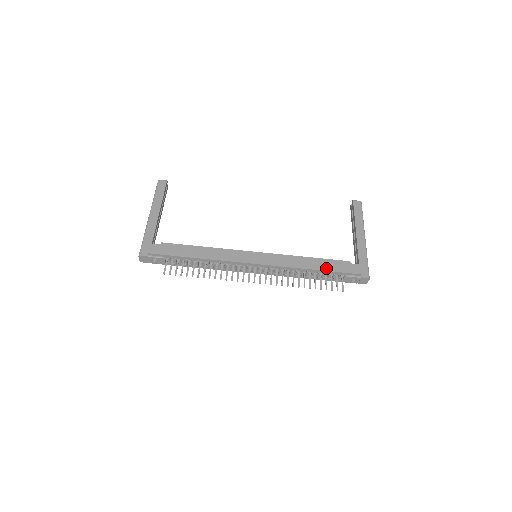
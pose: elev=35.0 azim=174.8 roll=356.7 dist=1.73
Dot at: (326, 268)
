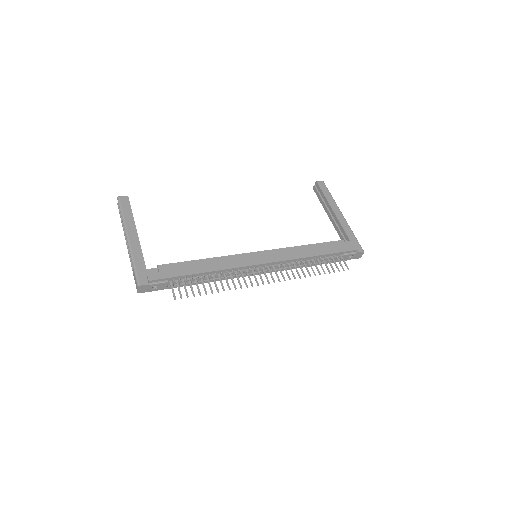
Dot at: (327, 251)
